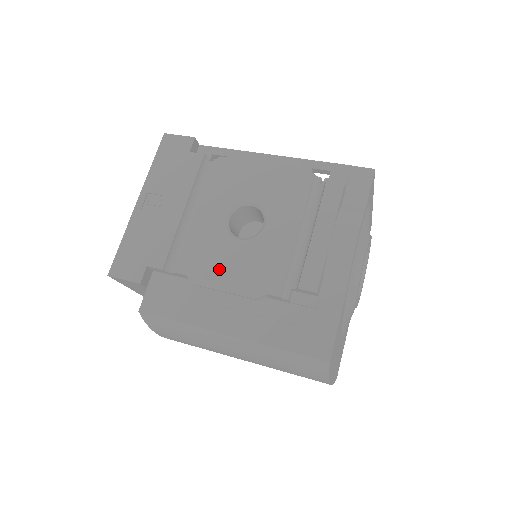
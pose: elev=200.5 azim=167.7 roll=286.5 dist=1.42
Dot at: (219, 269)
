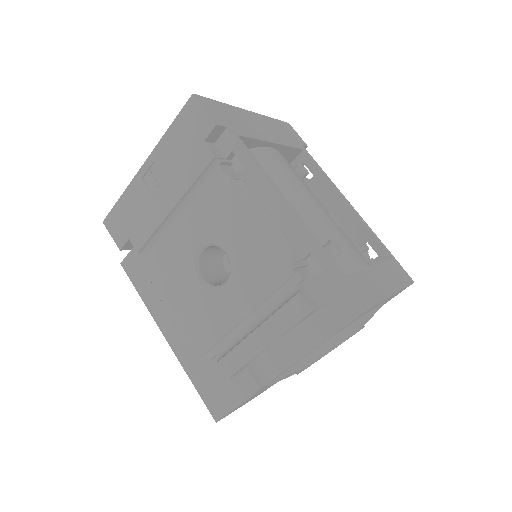
Dot at: (173, 291)
